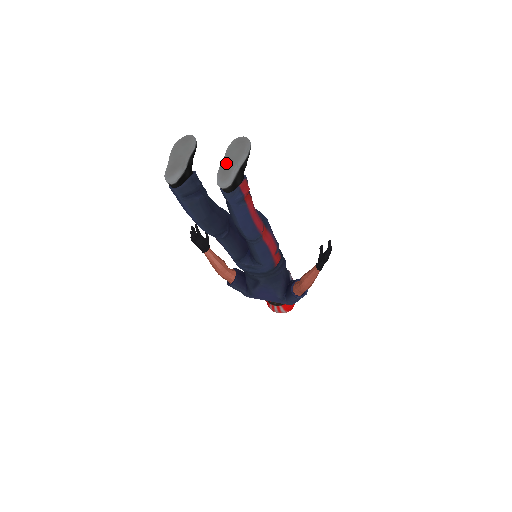
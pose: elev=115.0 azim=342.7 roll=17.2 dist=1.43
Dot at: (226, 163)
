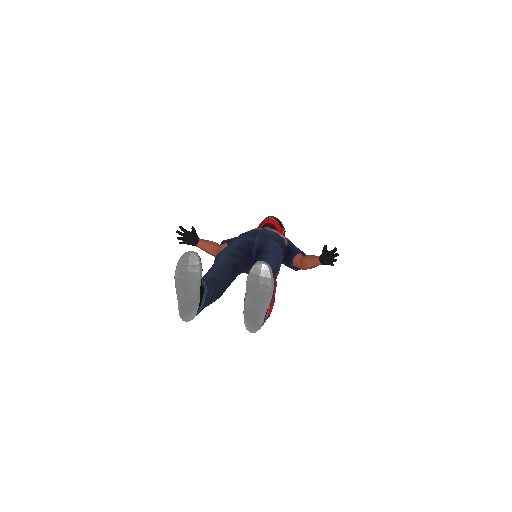
Dot at: (251, 306)
